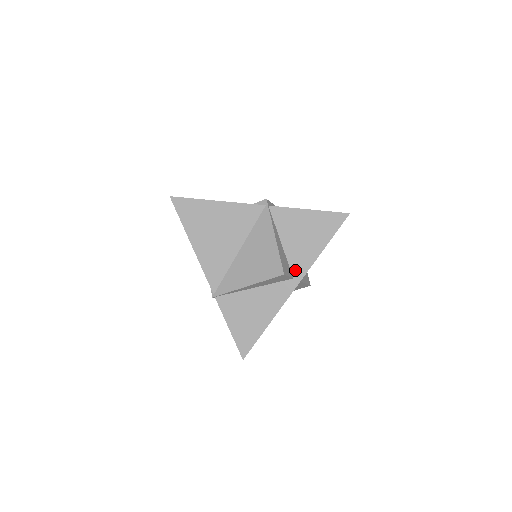
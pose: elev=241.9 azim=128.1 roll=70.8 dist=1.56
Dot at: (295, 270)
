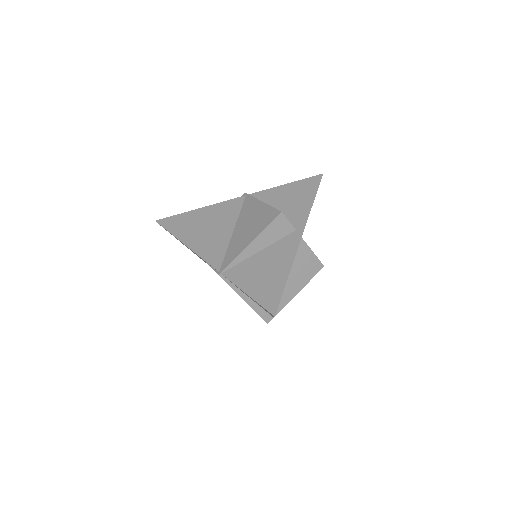
Dot at: (294, 224)
